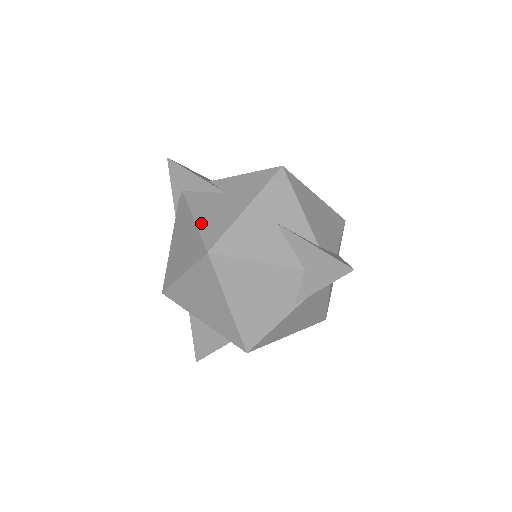
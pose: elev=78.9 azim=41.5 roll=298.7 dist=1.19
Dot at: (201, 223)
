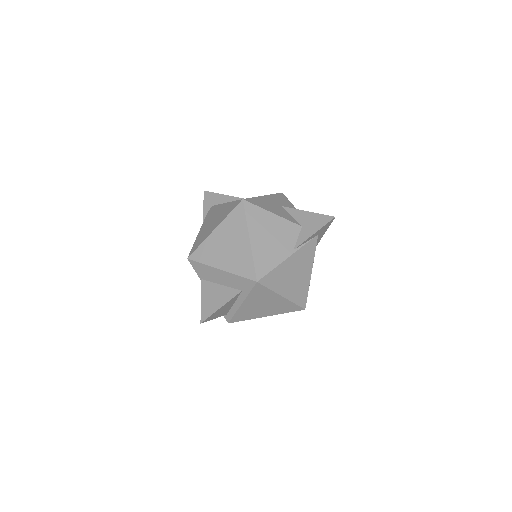
Dot at: occluded
